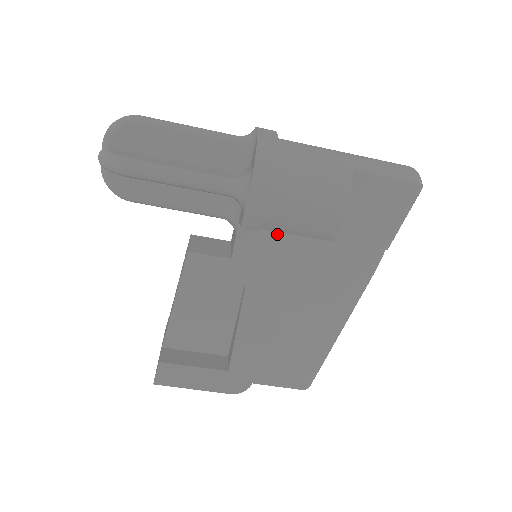
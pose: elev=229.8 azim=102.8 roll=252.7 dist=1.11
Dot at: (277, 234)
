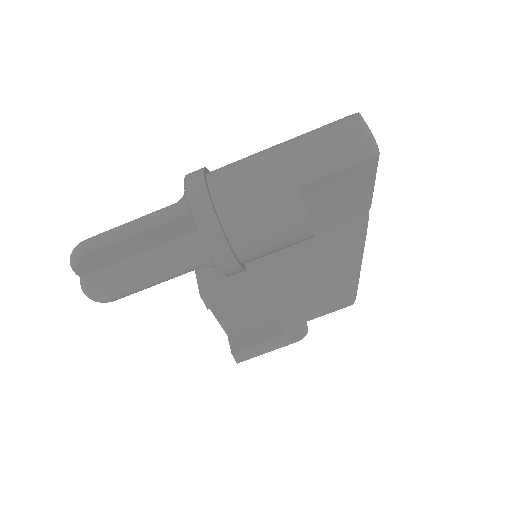
Dot at: occluded
